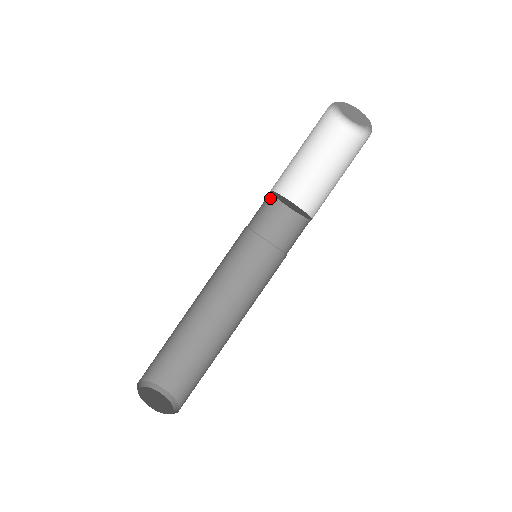
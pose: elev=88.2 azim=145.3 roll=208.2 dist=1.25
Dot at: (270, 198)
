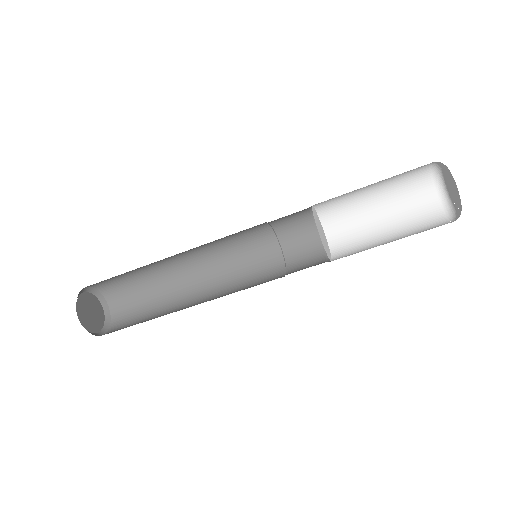
Dot at: occluded
